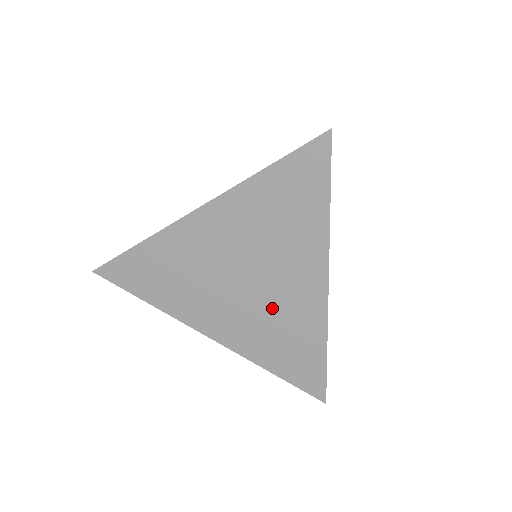
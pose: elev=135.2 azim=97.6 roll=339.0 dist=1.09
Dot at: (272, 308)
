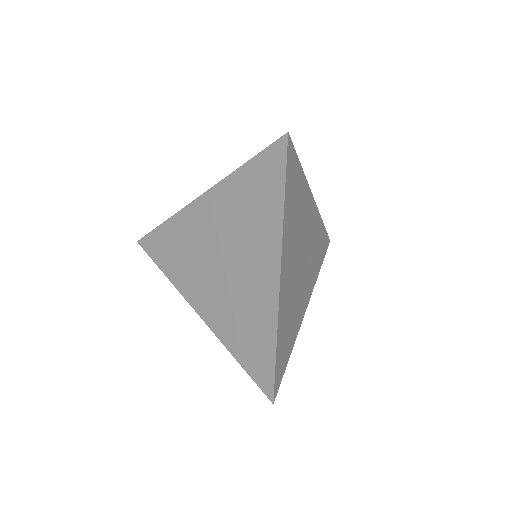
Dot at: (240, 293)
